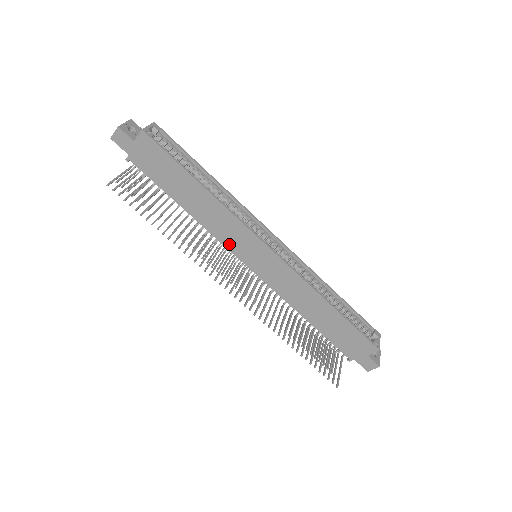
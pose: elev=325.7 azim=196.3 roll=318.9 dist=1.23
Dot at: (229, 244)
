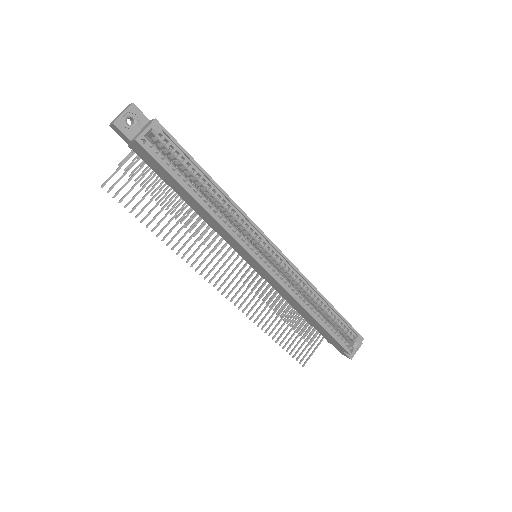
Dot at: (229, 243)
